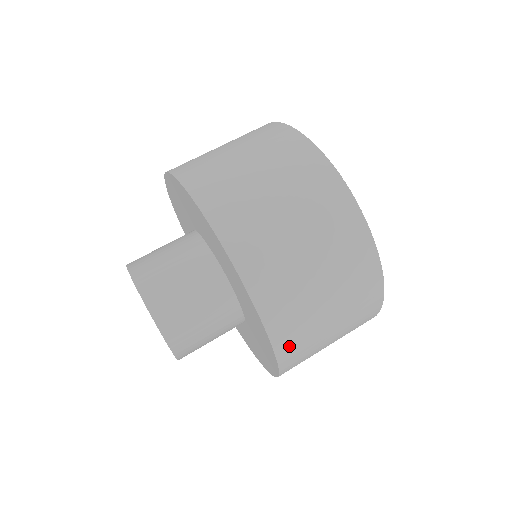
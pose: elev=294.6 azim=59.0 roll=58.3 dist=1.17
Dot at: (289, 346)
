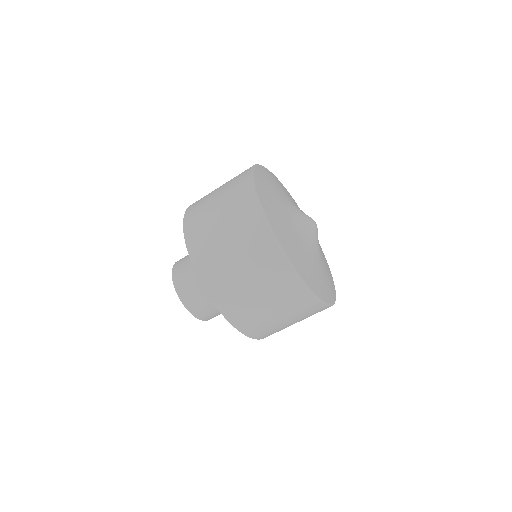
Dot at: occluded
